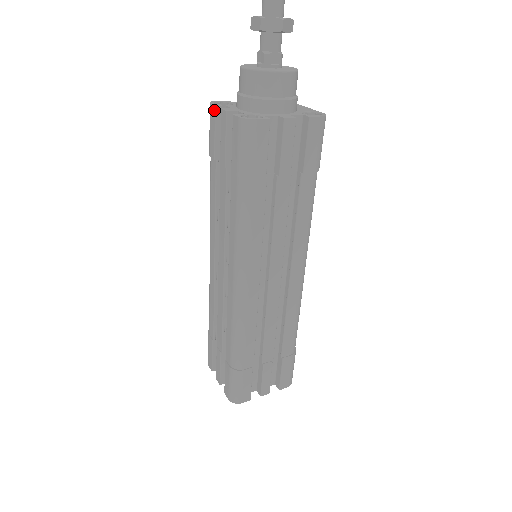
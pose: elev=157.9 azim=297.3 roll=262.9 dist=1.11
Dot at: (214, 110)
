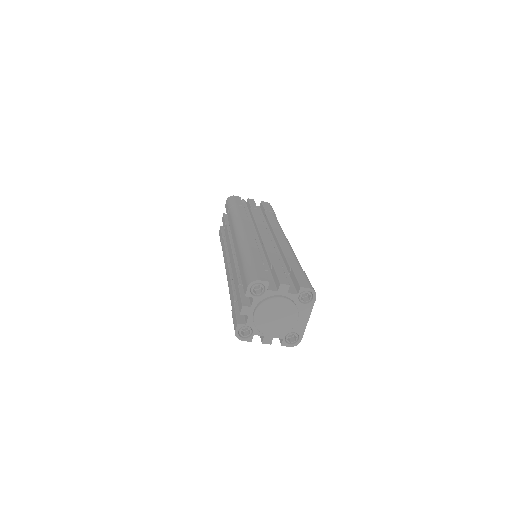
Dot at: (220, 228)
